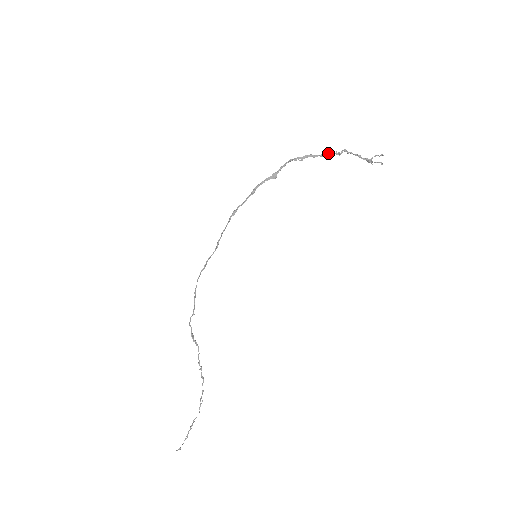
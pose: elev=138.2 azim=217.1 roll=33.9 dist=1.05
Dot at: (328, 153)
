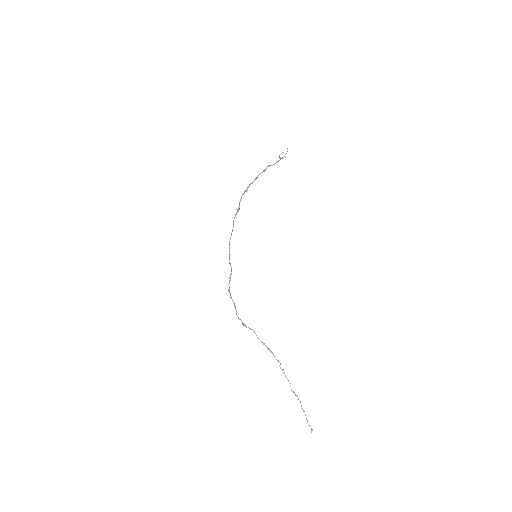
Dot at: (258, 175)
